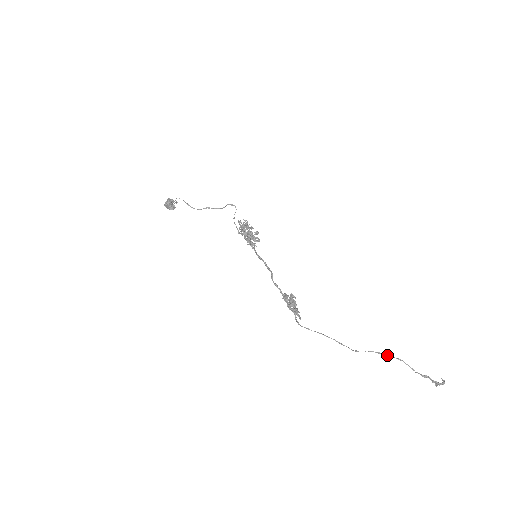
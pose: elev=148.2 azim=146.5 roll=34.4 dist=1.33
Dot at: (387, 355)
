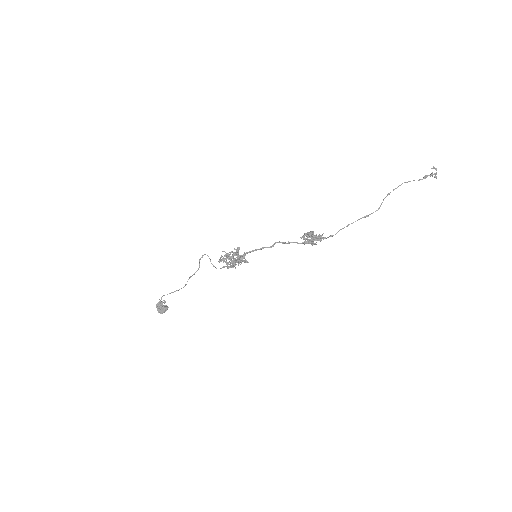
Dot at: occluded
